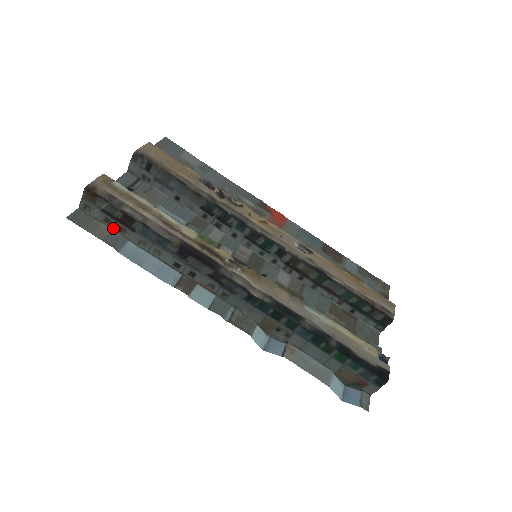
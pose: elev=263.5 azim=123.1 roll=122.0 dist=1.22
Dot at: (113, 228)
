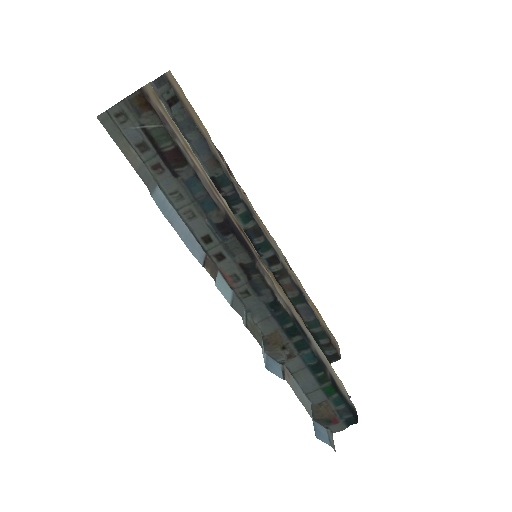
Dot at: (144, 160)
